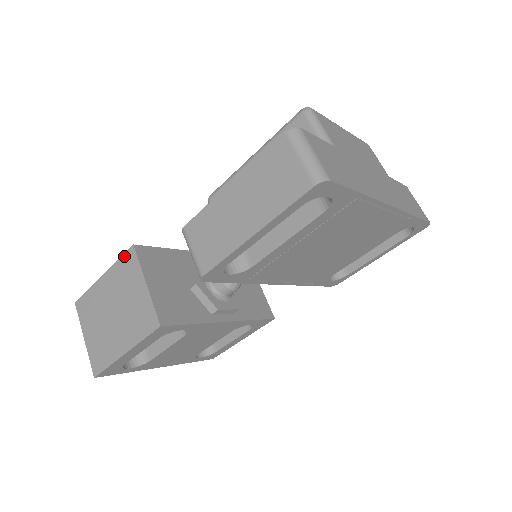
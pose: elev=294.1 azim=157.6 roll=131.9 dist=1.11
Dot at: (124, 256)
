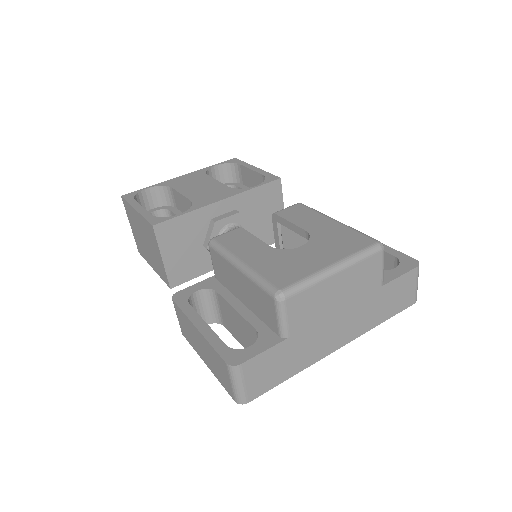
Dot at: (147, 223)
